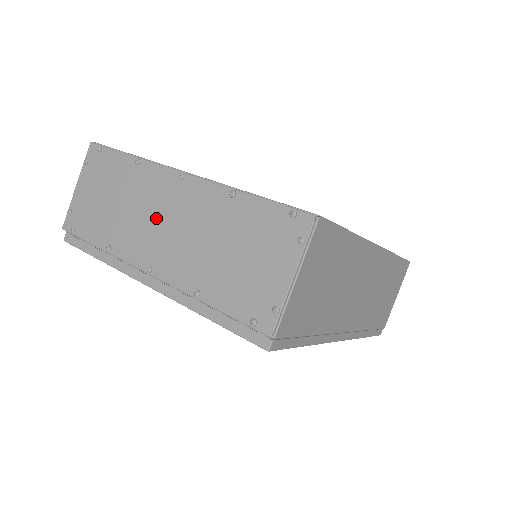
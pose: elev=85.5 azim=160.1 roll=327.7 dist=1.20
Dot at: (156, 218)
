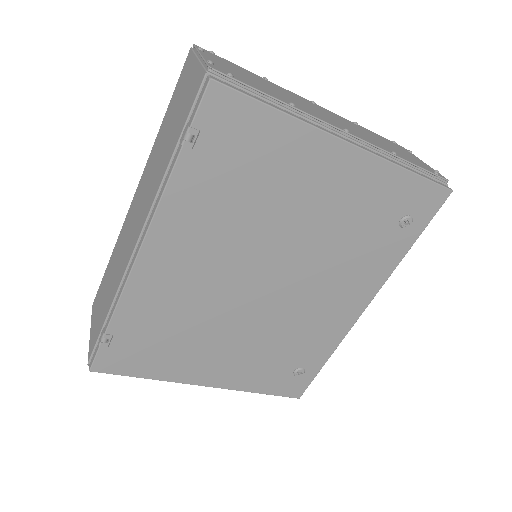
Dot at: (317, 110)
